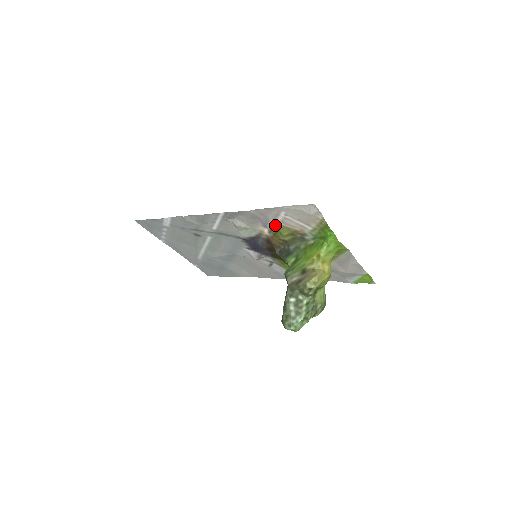
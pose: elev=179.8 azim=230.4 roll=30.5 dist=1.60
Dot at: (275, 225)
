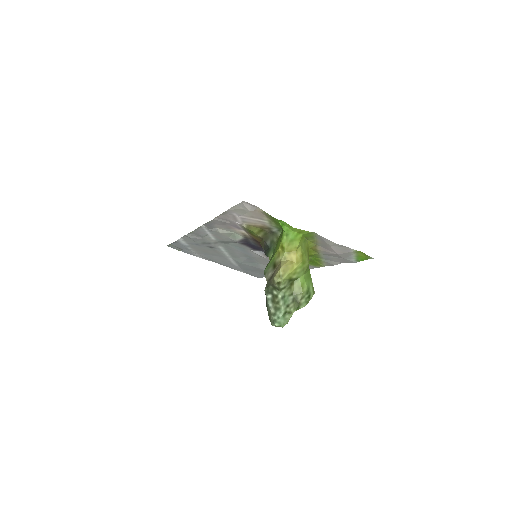
Dot at: (242, 226)
